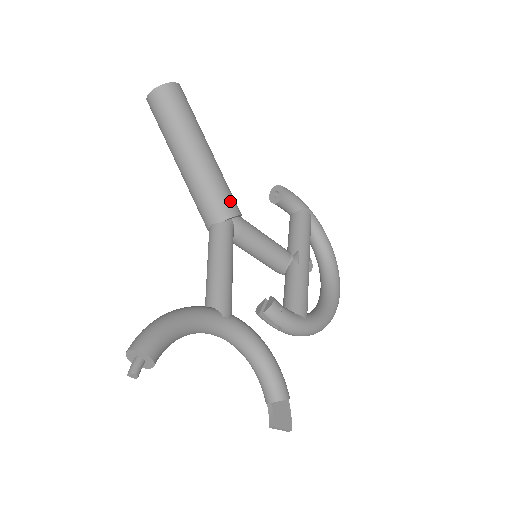
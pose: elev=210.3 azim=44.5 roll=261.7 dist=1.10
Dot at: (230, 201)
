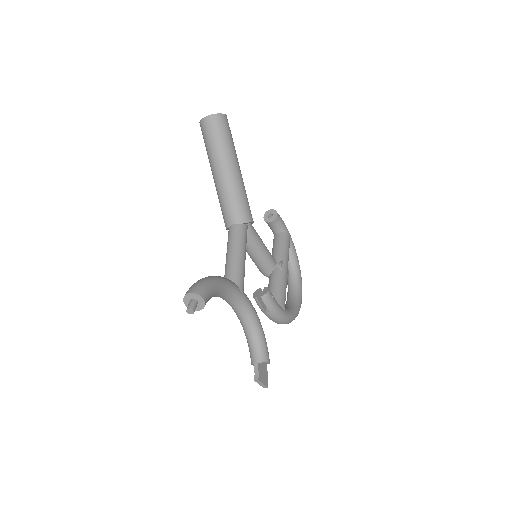
Dot at: (249, 210)
